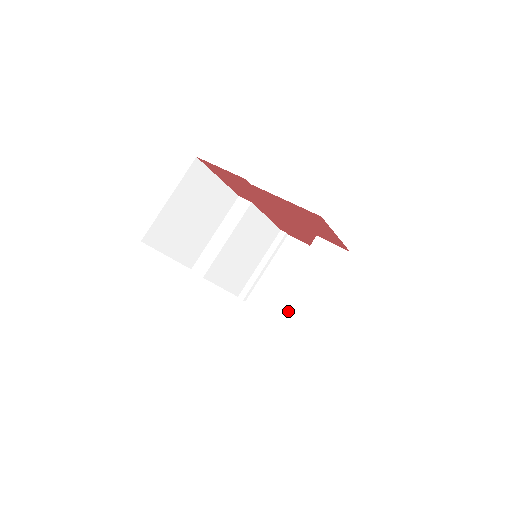
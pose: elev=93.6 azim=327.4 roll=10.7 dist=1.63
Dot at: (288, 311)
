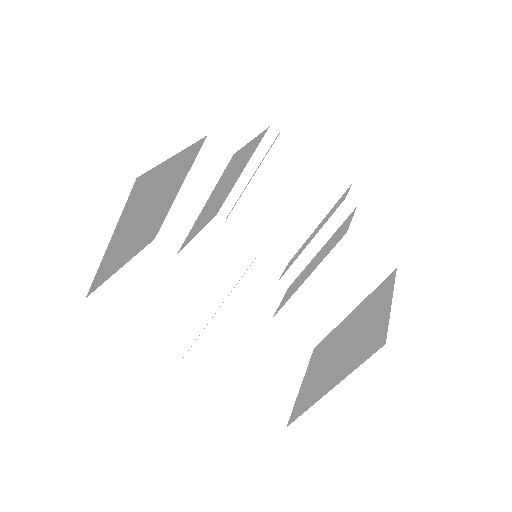
Dot at: (305, 318)
